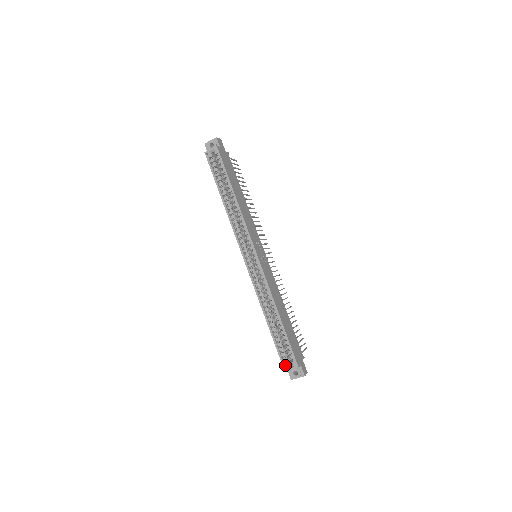
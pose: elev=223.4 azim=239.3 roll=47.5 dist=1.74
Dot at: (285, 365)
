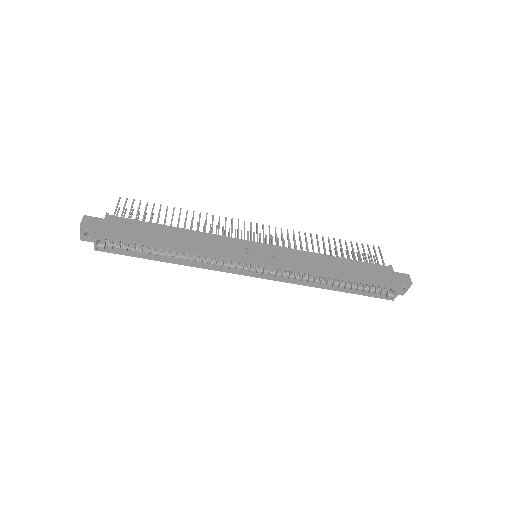
Dot at: (388, 298)
